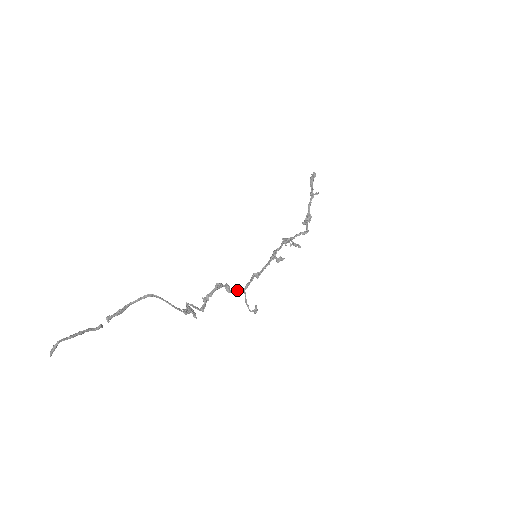
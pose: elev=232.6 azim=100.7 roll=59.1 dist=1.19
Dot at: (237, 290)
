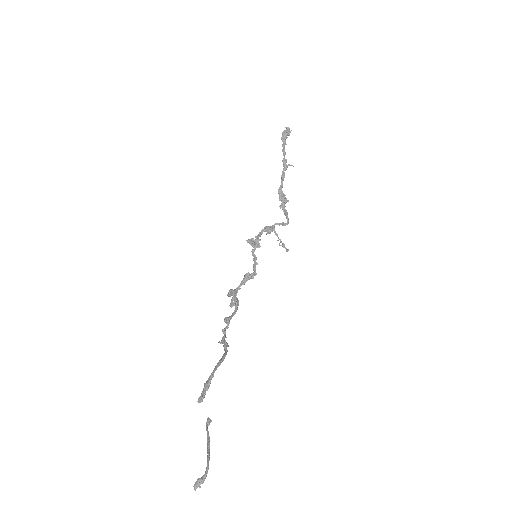
Dot at: occluded
